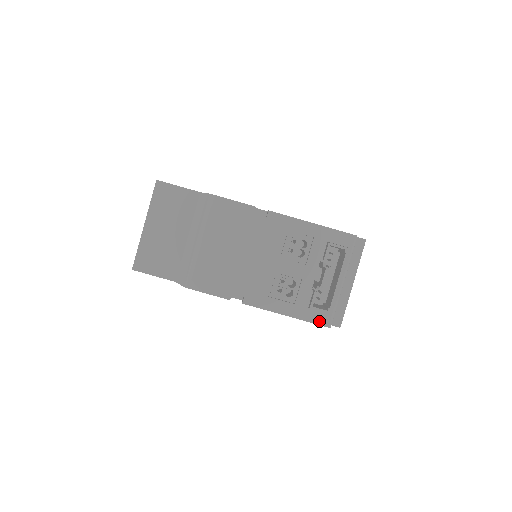
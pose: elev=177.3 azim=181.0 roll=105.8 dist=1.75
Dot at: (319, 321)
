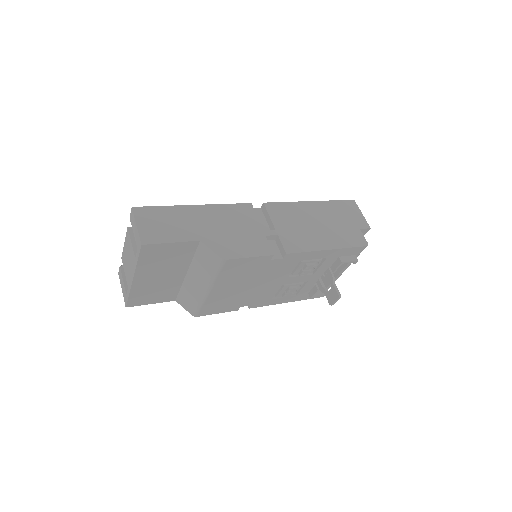
Dot at: occluded
